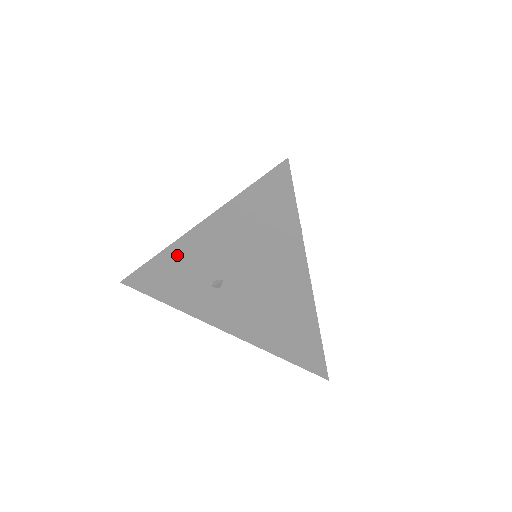
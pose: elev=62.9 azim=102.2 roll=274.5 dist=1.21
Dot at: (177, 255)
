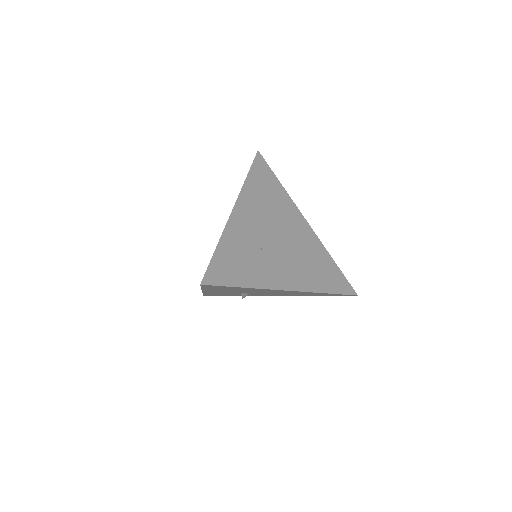
Dot at: (211, 293)
